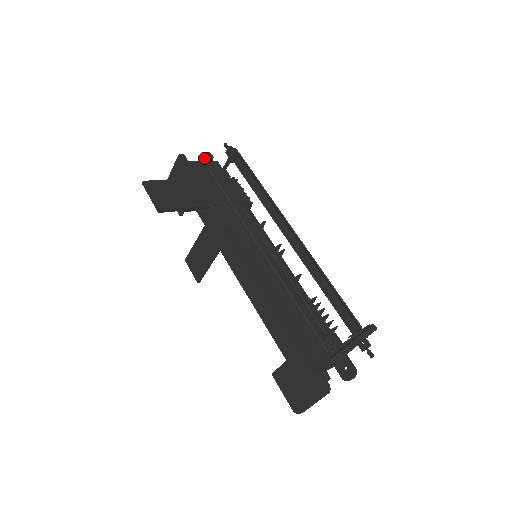
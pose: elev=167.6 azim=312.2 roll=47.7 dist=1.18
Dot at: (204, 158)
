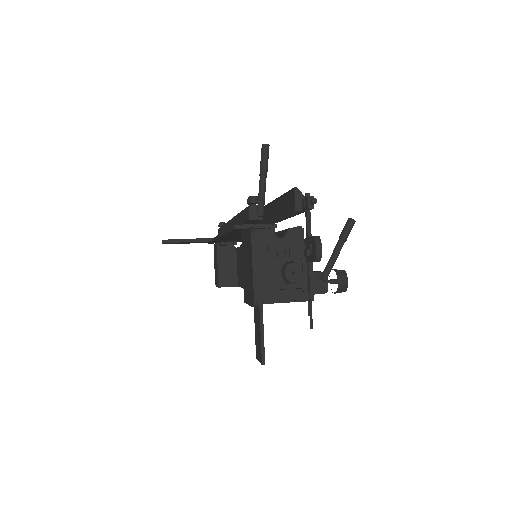
Dot at: (218, 226)
